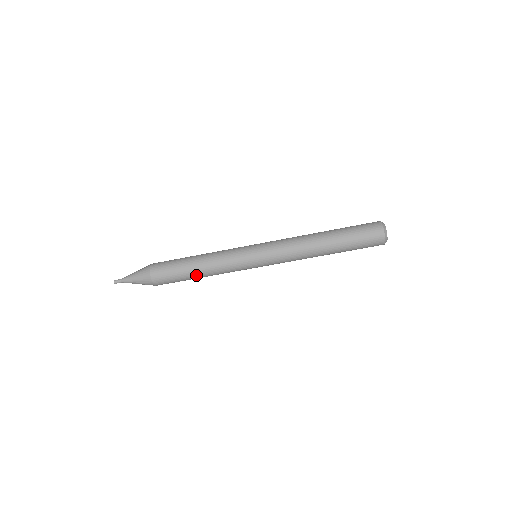
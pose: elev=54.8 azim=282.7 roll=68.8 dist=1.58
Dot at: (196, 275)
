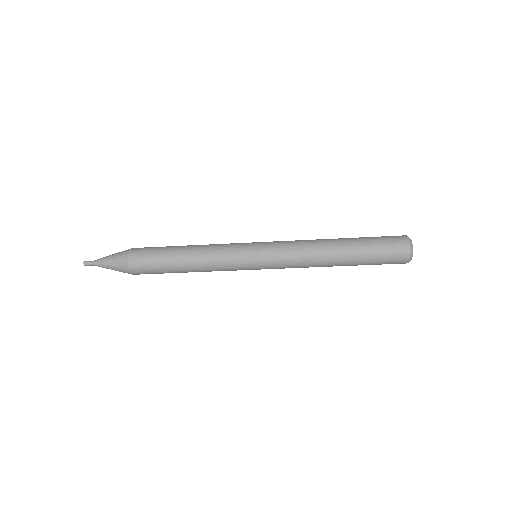
Dot at: (185, 272)
